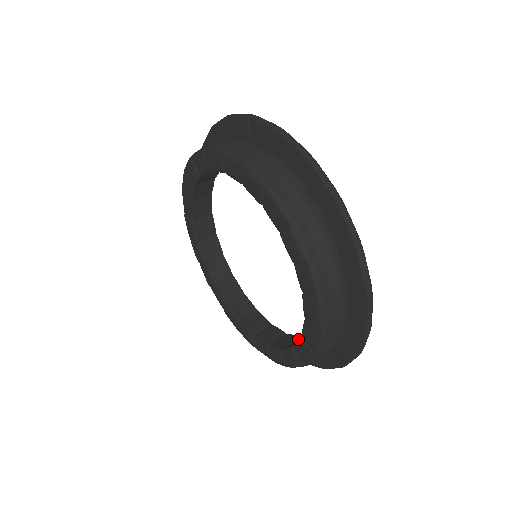
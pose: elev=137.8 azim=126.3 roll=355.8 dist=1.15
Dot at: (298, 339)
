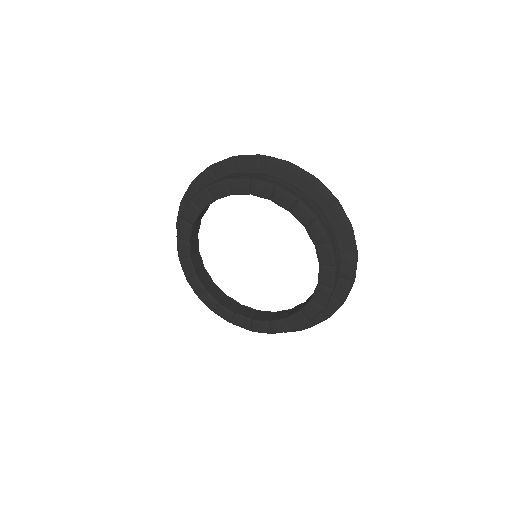
Dot at: occluded
